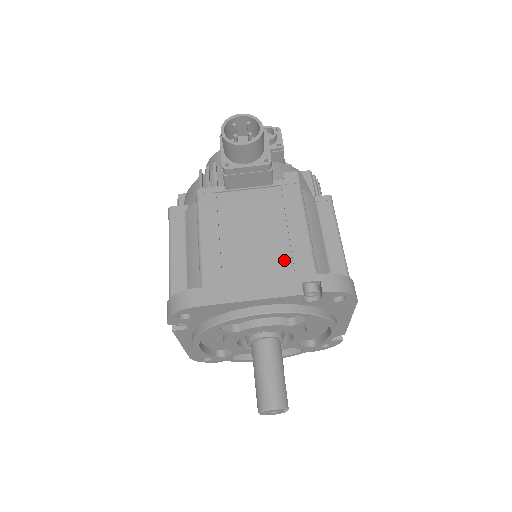
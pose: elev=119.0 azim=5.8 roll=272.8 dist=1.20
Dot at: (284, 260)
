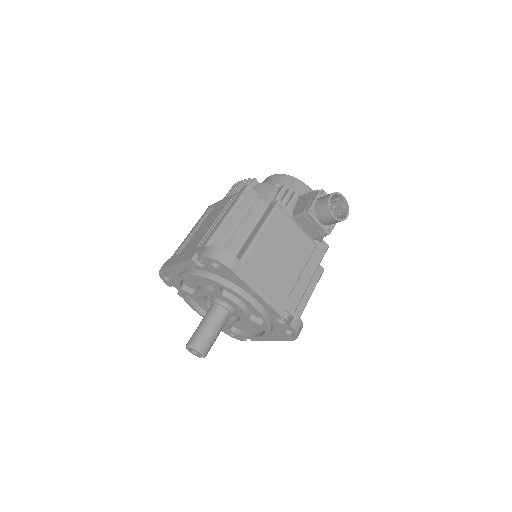
Dot at: (287, 288)
